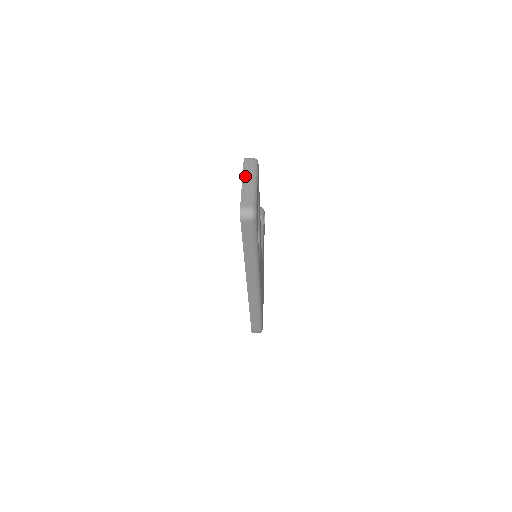
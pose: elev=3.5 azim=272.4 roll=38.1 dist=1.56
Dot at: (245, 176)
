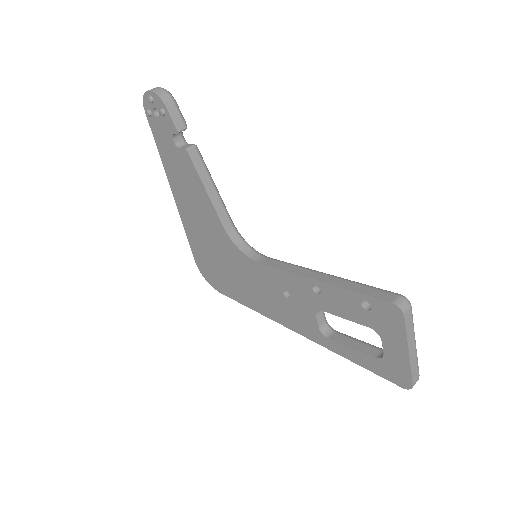
Dot at: (410, 343)
